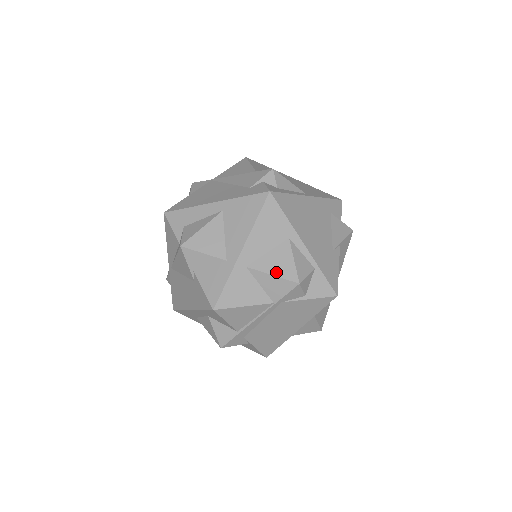
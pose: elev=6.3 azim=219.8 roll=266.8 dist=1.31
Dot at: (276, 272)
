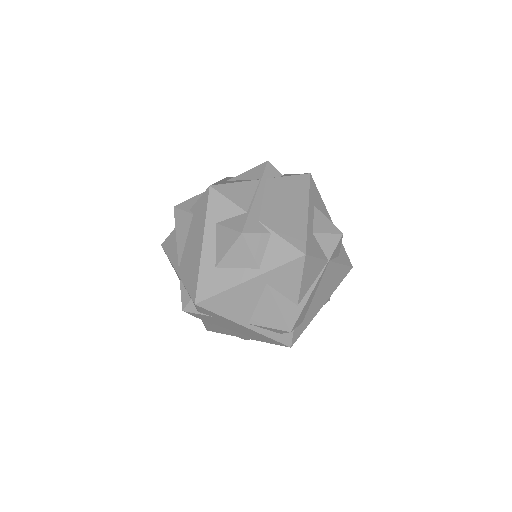
Dot at: (249, 171)
